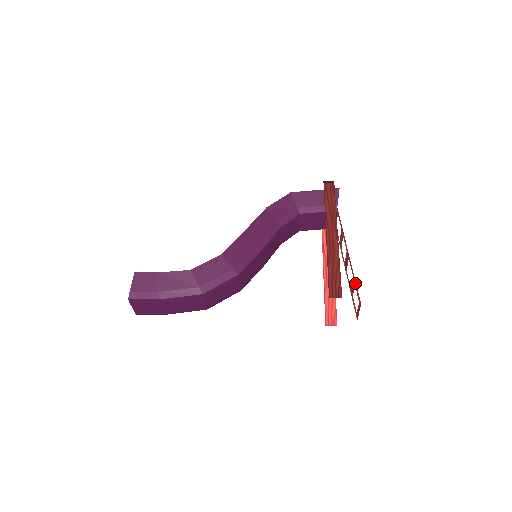
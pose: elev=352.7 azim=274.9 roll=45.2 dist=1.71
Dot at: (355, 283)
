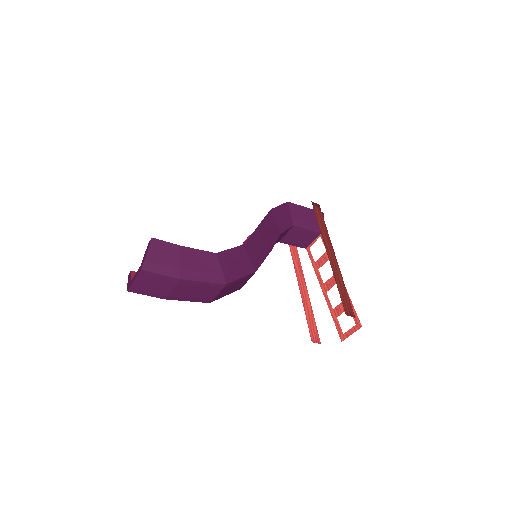
Dot at: occluded
